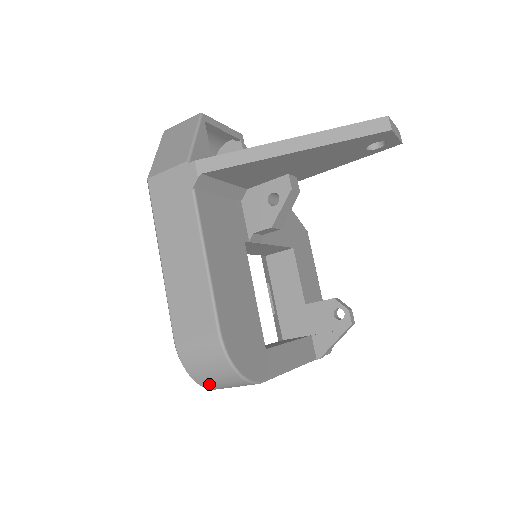
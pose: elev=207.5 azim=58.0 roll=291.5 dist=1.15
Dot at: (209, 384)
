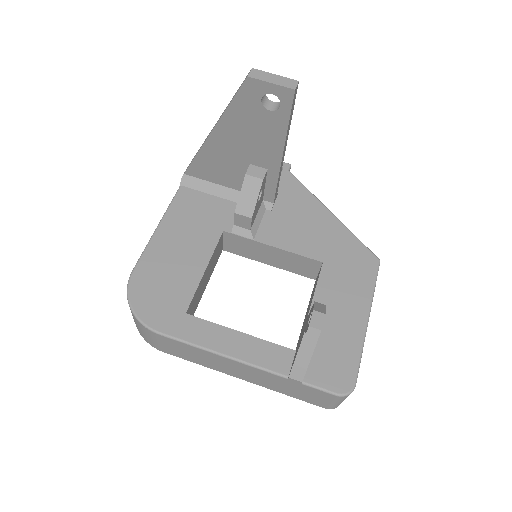
Dot at: (140, 331)
